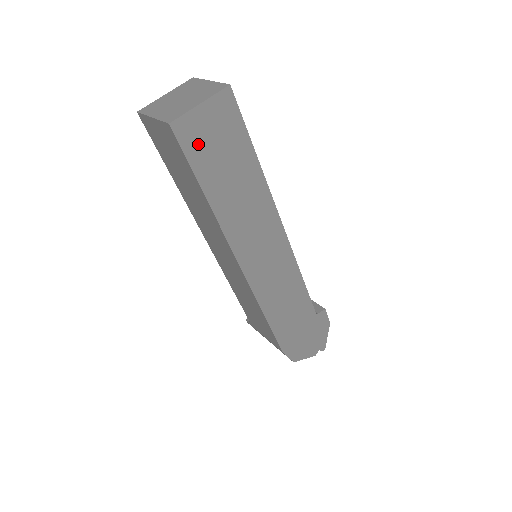
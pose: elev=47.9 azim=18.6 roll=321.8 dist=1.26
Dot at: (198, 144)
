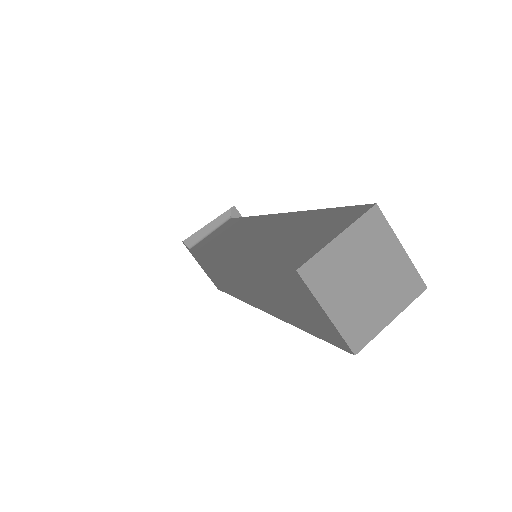
Dot at: occluded
